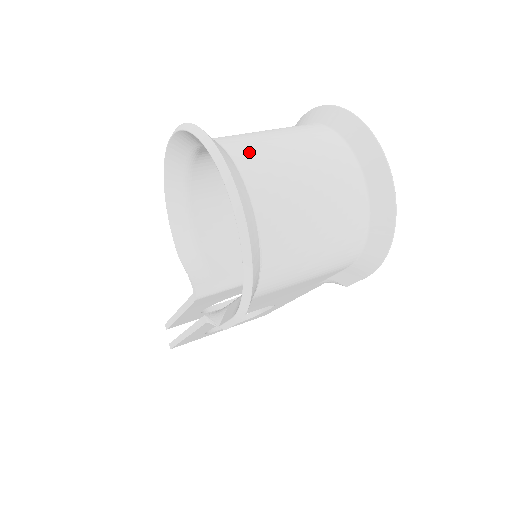
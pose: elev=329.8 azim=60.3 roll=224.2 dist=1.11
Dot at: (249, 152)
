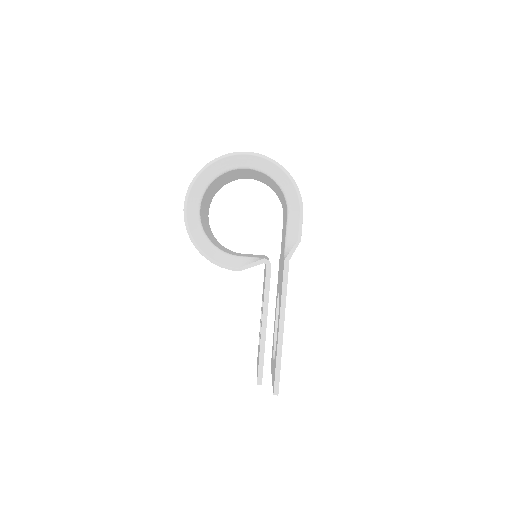
Dot at: occluded
